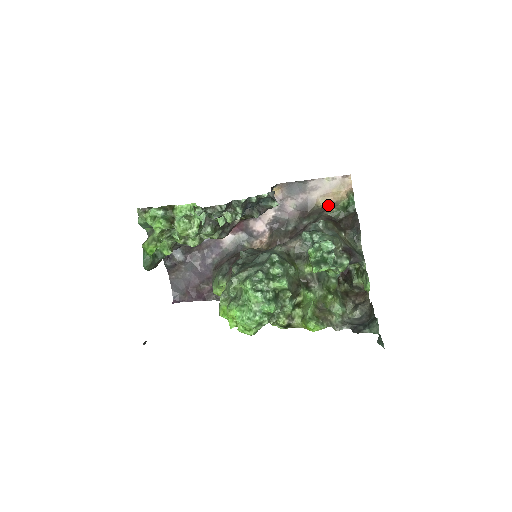
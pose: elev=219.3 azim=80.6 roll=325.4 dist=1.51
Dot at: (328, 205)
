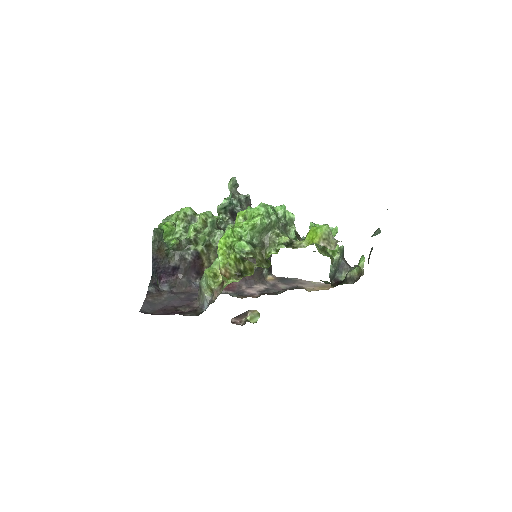
Dot at: occluded
